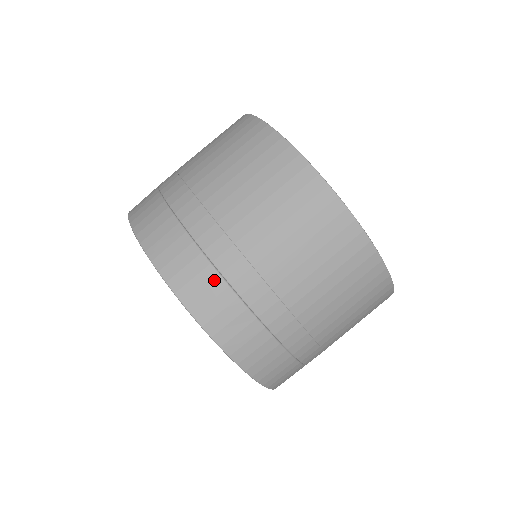
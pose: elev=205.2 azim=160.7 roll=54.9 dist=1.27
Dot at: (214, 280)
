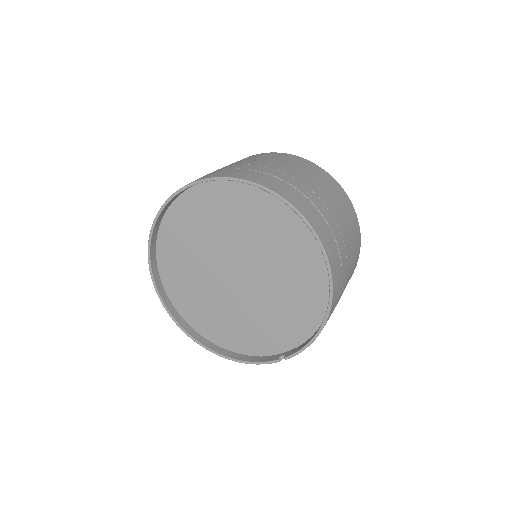
Dot at: (235, 170)
